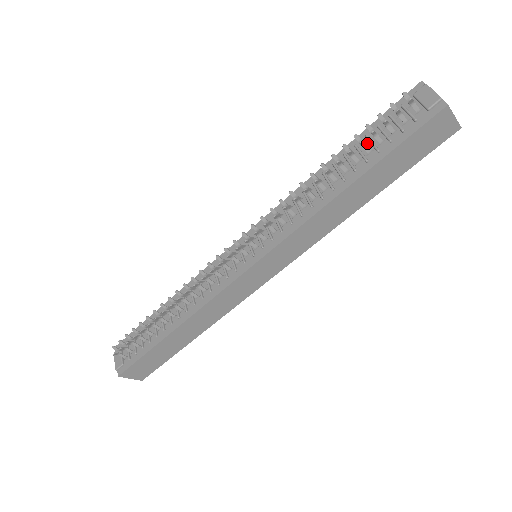
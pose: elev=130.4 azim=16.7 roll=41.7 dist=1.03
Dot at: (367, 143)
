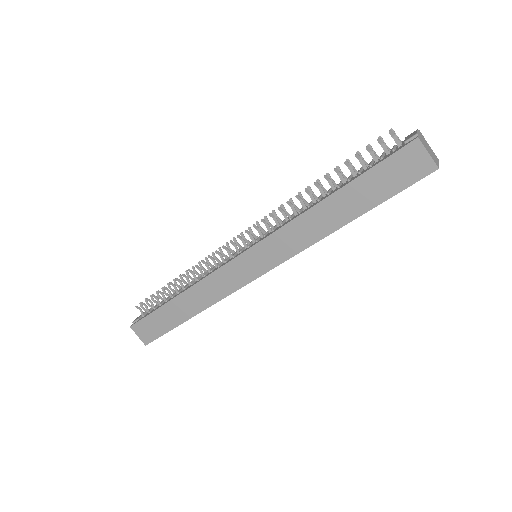
Dot at: occluded
